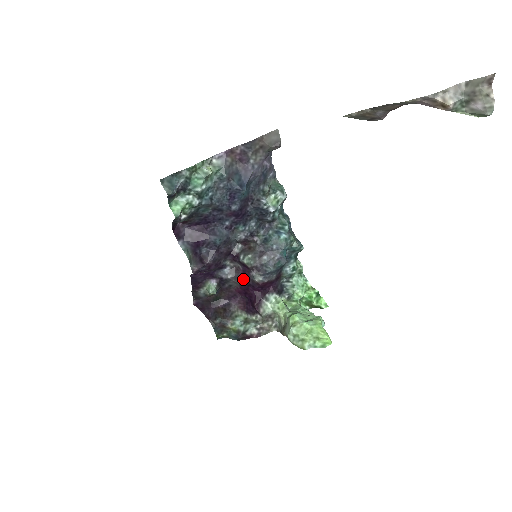
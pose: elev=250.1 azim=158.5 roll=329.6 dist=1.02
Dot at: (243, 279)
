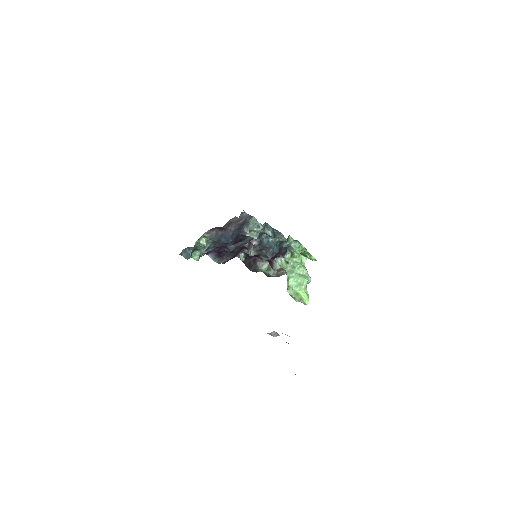
Dot at: occluded
